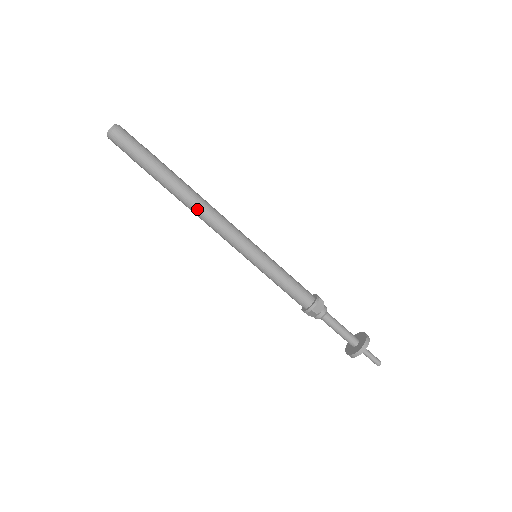
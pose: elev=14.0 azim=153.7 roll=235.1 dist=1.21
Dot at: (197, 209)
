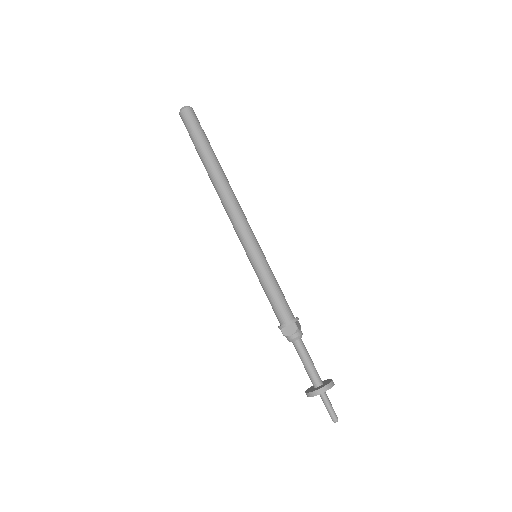
Dot at: (219, 195)
